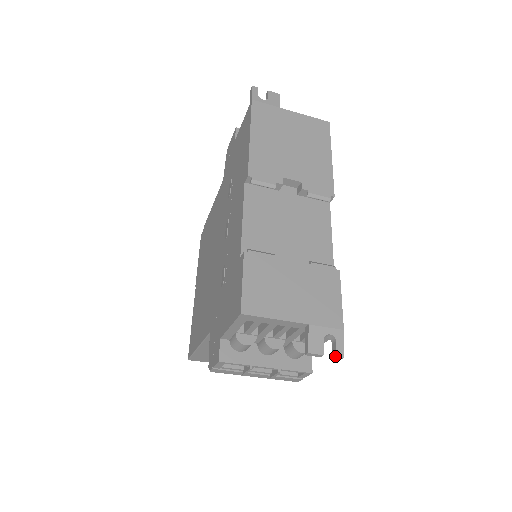
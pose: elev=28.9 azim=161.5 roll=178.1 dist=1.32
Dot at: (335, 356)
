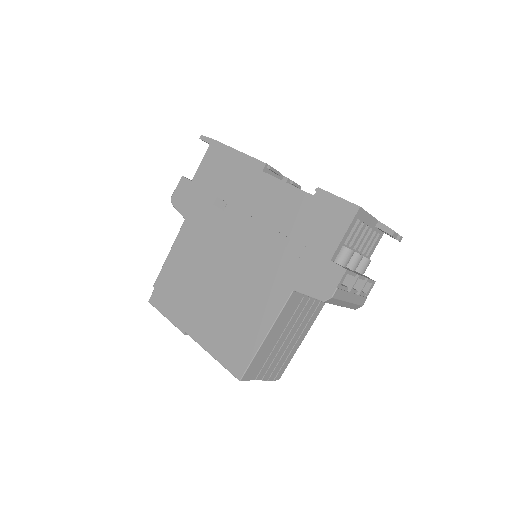
Dot at: (400, 236)
